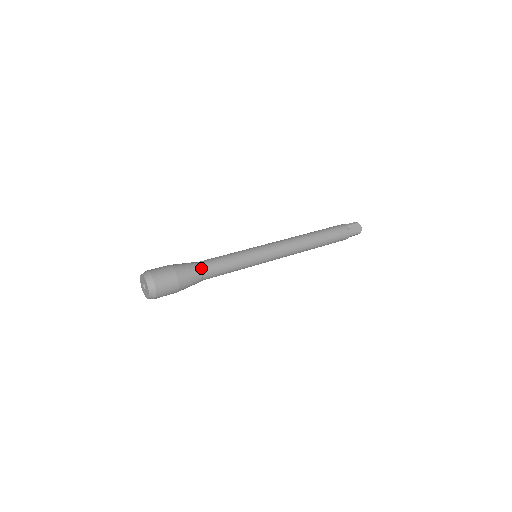
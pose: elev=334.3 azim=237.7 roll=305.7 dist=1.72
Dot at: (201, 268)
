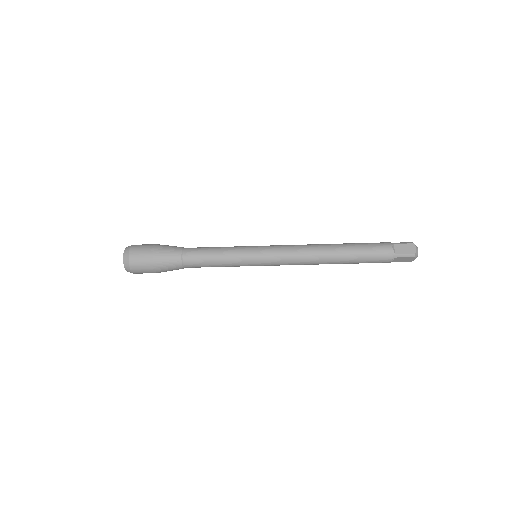
Dot at: (183, 252)
